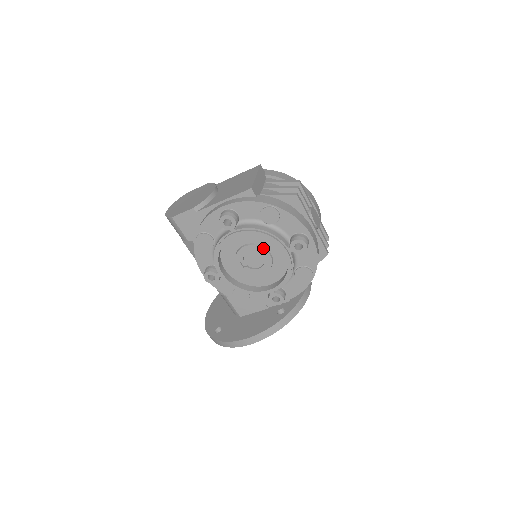
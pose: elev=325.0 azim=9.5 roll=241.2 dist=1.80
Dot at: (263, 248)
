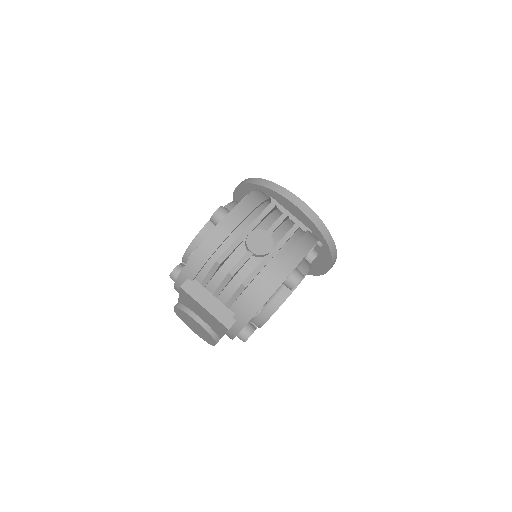
Dot at: occluded
